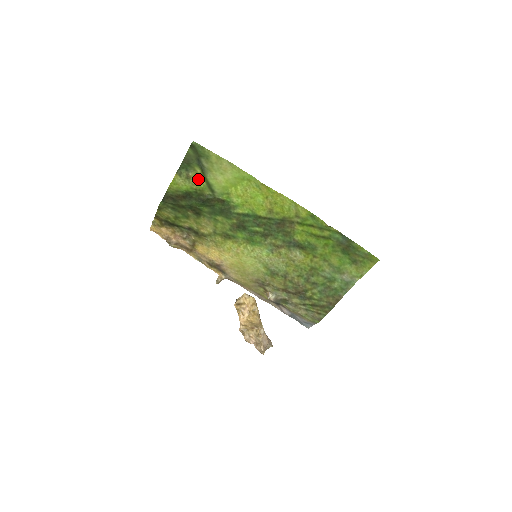
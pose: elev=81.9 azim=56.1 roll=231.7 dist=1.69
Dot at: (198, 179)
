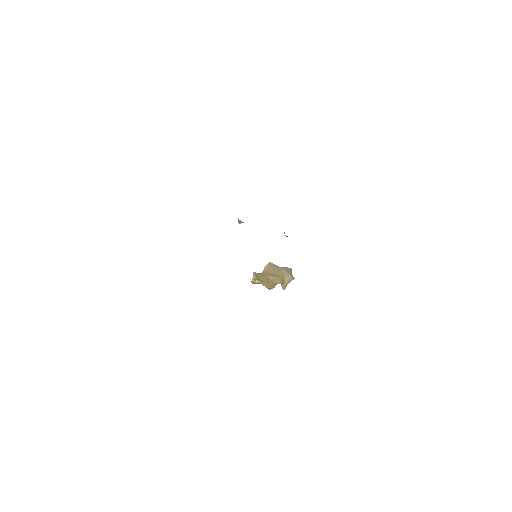
Dot at: occluded
